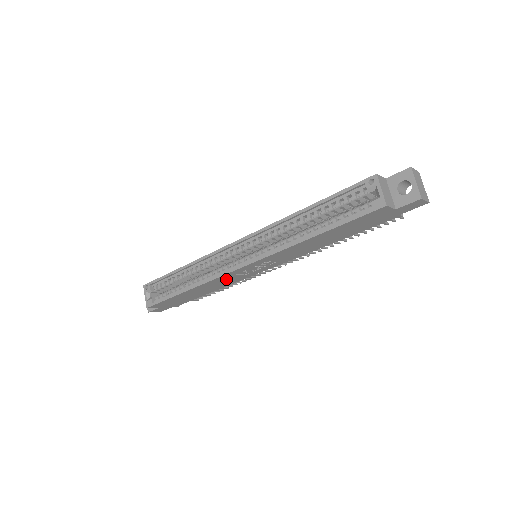
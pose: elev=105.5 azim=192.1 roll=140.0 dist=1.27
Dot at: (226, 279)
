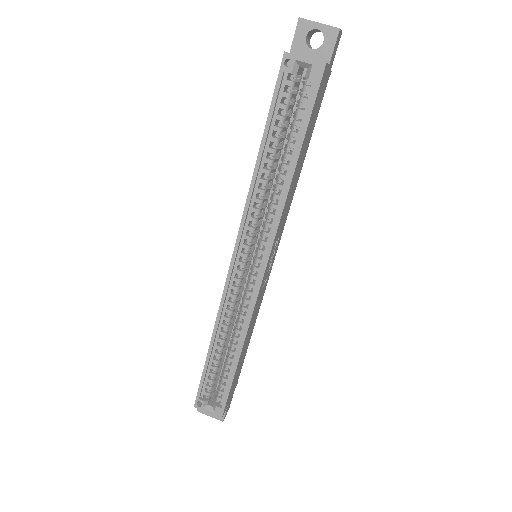
Dot at: (257, 305)
